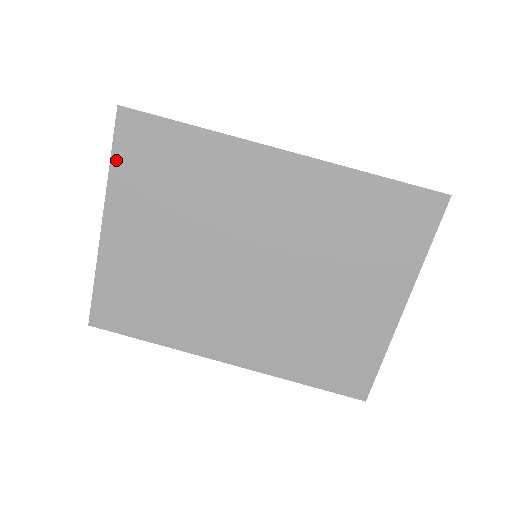
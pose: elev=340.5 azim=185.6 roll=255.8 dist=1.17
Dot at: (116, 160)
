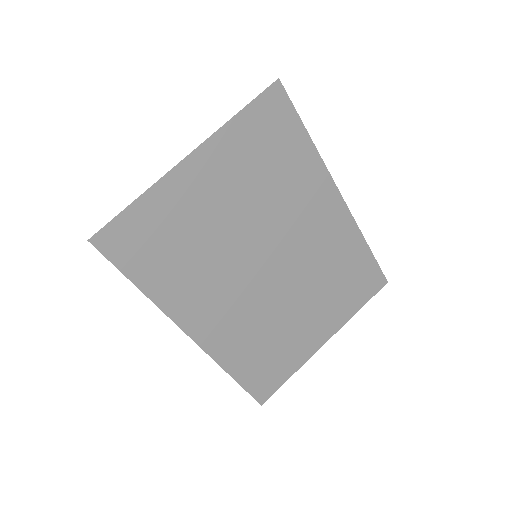
Dot at: (244, 115)
